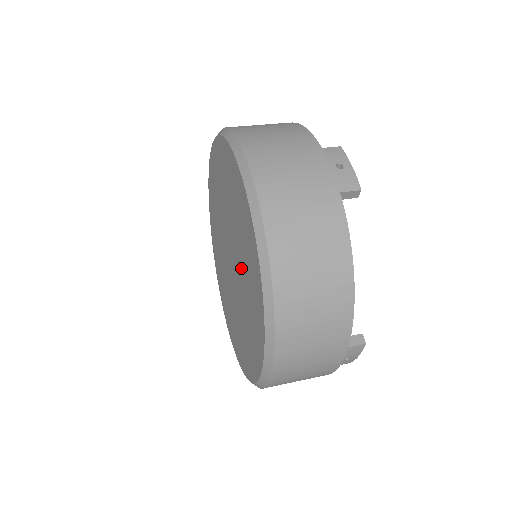
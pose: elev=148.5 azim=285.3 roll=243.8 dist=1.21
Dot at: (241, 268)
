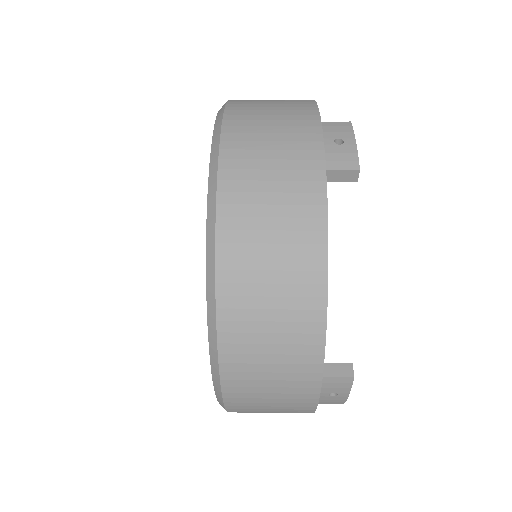
Dot at: occluded
